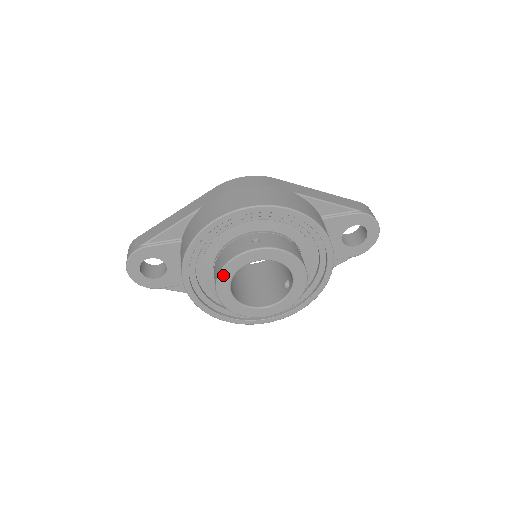
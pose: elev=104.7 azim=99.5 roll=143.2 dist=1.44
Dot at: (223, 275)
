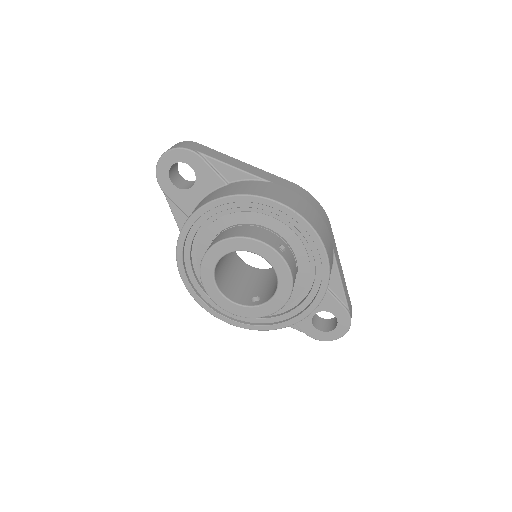
Dot at: (234, 241)
